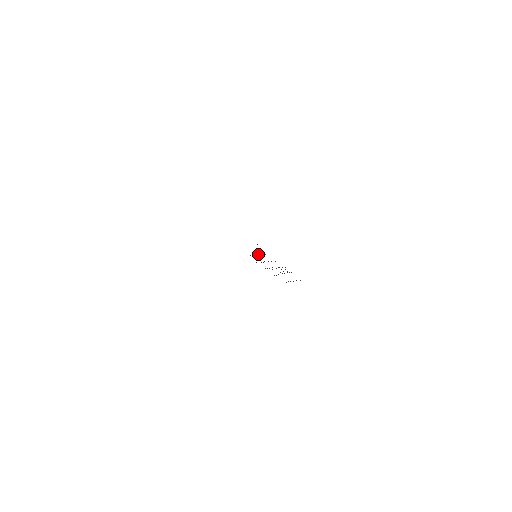
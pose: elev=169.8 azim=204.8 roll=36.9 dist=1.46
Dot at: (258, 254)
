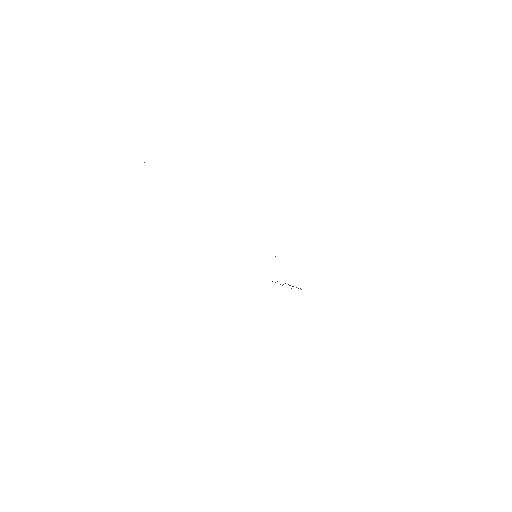
Dot at: occluded
